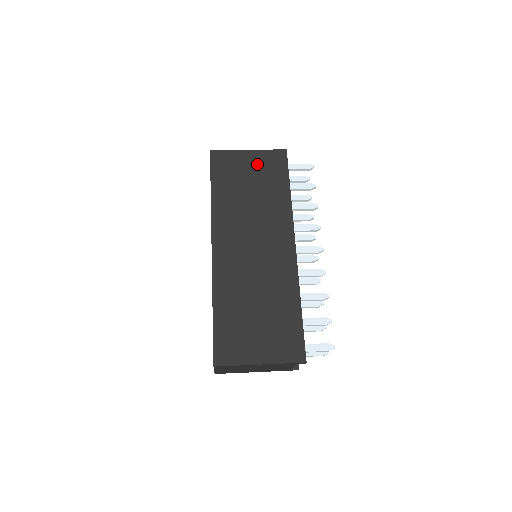
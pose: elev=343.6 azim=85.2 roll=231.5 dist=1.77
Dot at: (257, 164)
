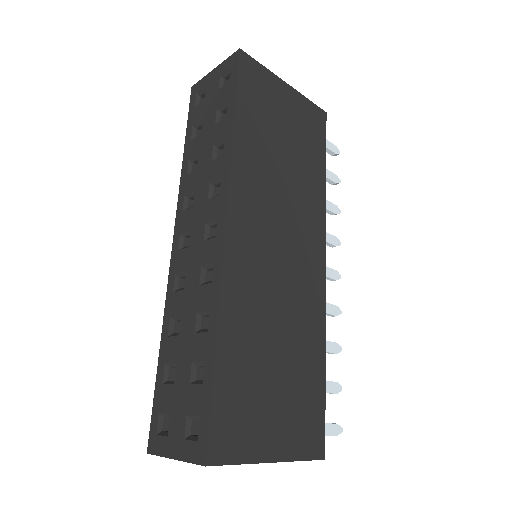
Dot at: (295, 112)
